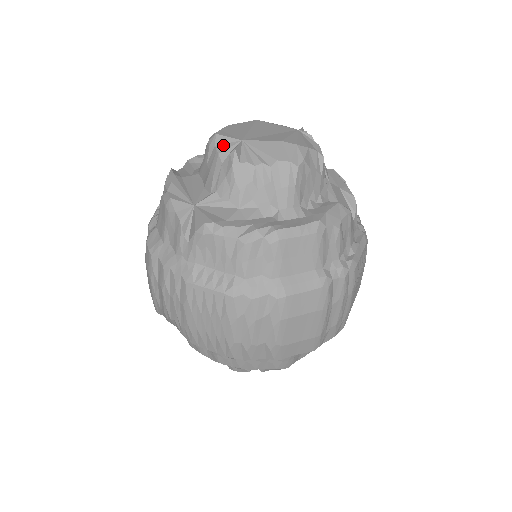
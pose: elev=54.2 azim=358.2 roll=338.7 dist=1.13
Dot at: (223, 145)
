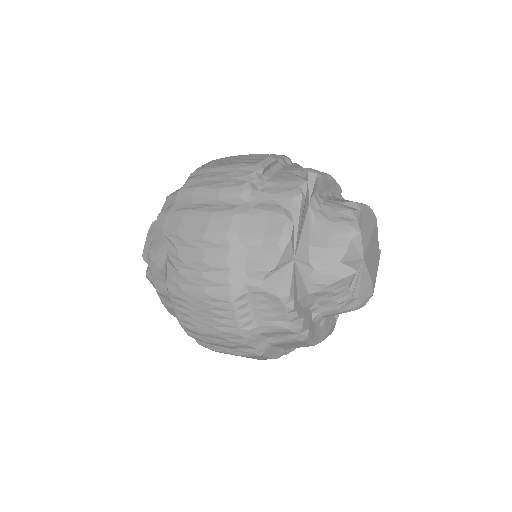
Dot at: (354, 247)
